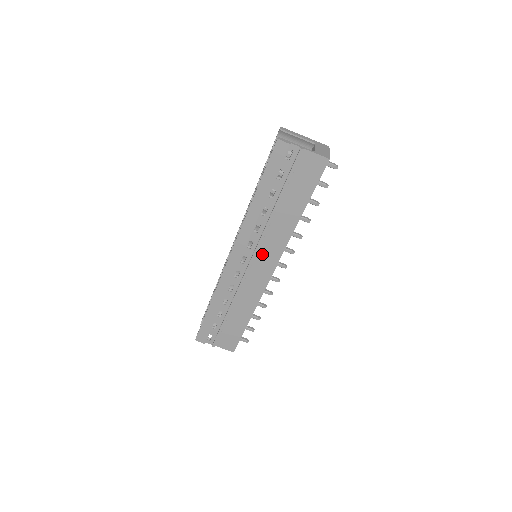
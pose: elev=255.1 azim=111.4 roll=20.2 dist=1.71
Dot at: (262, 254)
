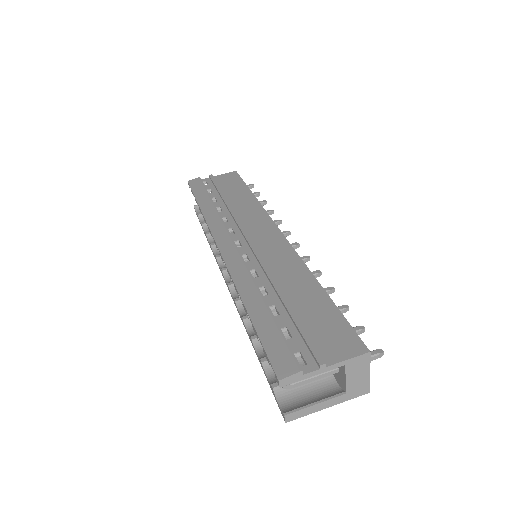
Dot at: (252, 230)
